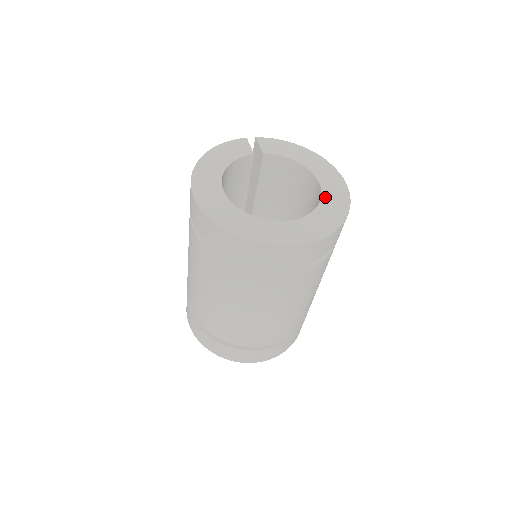
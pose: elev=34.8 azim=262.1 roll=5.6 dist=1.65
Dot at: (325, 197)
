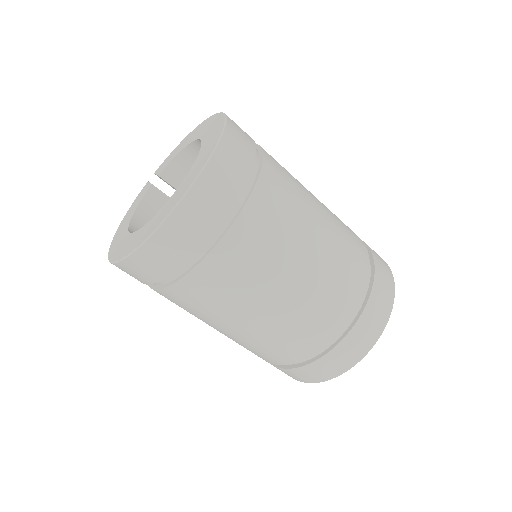
Dot at: (204, 141)
